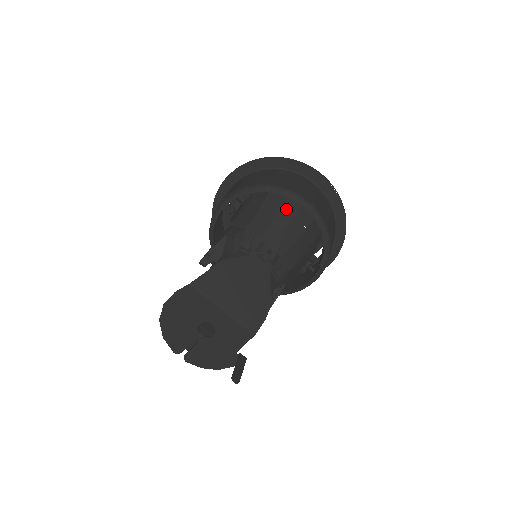
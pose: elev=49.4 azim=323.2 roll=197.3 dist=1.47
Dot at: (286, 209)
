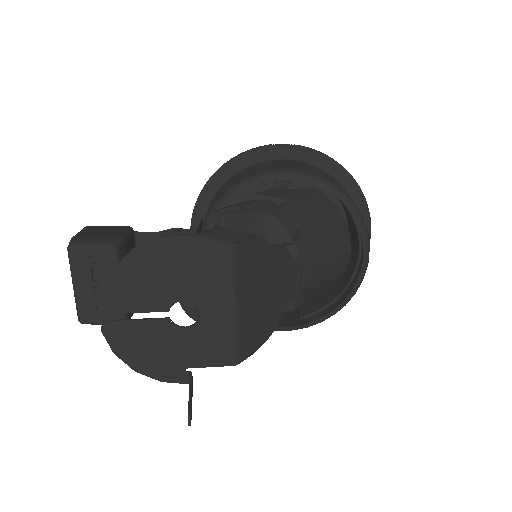
Dot at: (341, 242)
